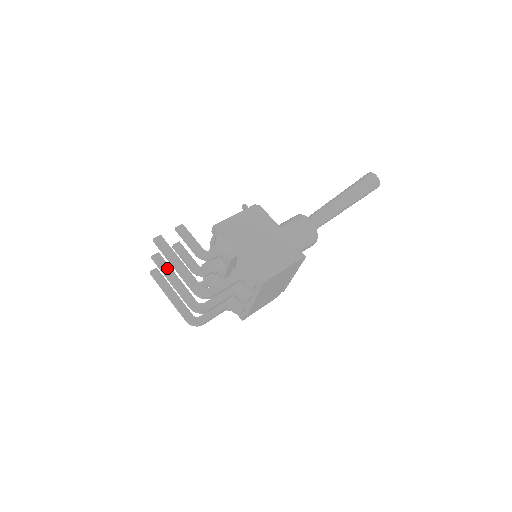
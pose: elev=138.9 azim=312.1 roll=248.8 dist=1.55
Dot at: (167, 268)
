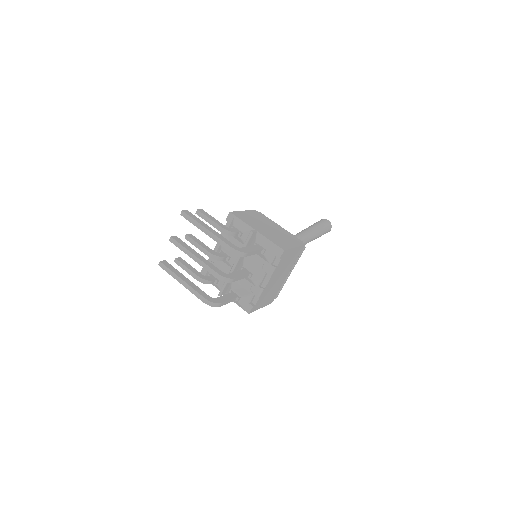
Dot at: (187, 246)
